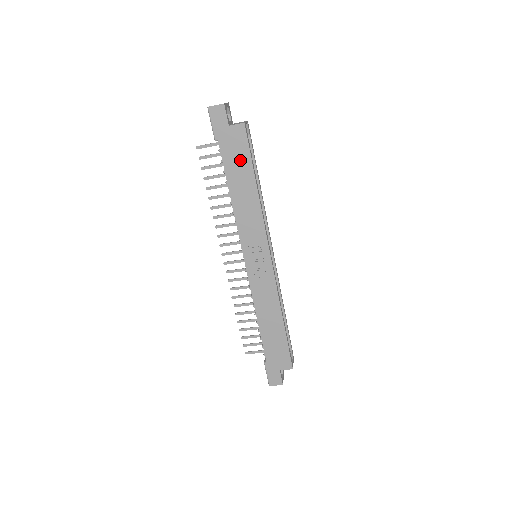
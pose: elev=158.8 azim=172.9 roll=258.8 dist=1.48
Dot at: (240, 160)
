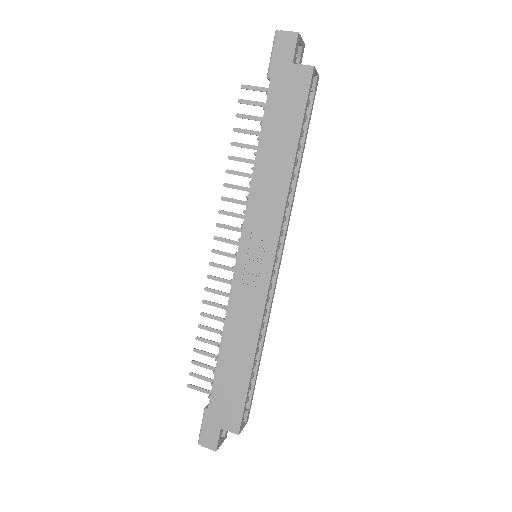
Dot at: (288, 114)
